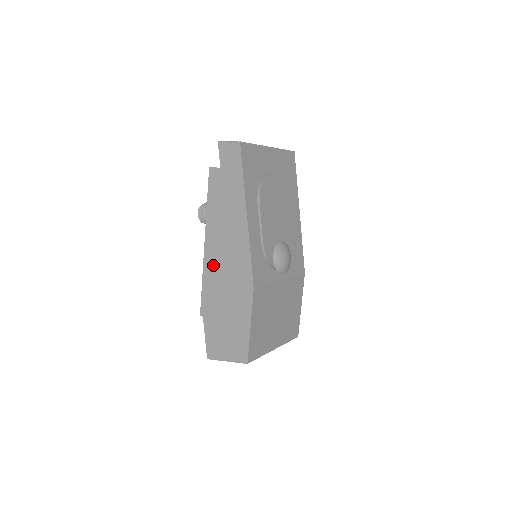
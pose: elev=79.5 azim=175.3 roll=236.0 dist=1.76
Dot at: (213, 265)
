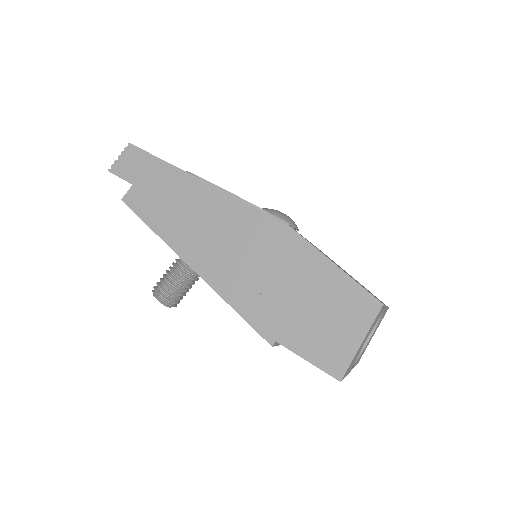
Dot at: (222, 271)
